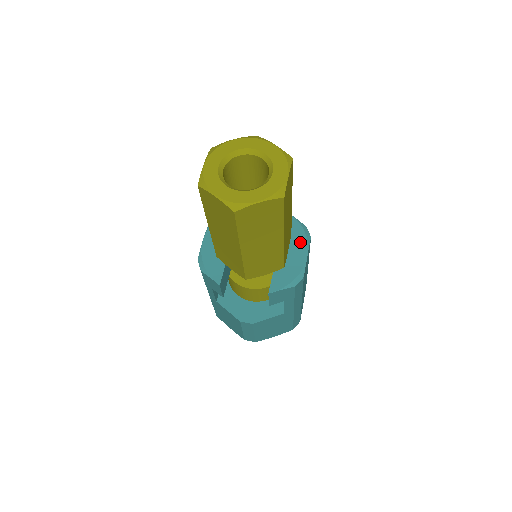
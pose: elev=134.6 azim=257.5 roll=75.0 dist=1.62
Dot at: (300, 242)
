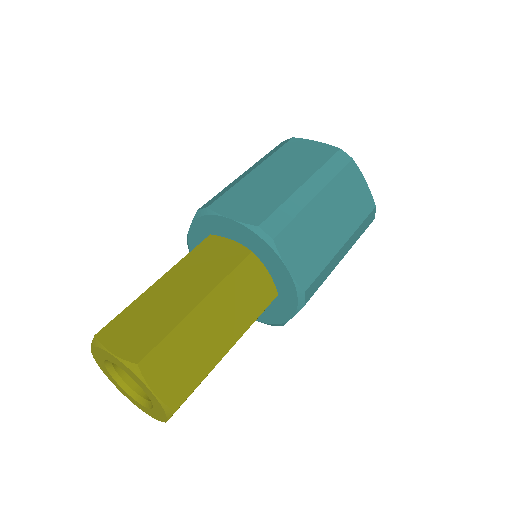
Dot at: (288, 304)
